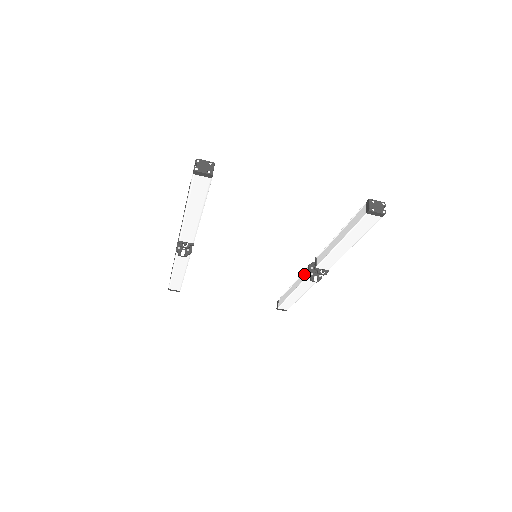
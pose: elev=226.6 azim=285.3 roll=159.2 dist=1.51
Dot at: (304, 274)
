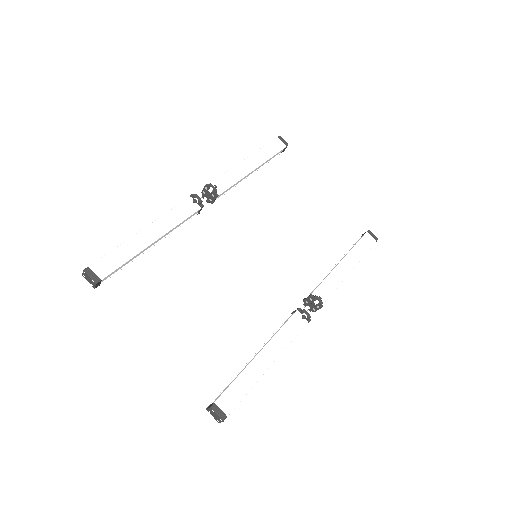
Dot at: (285, 321)
